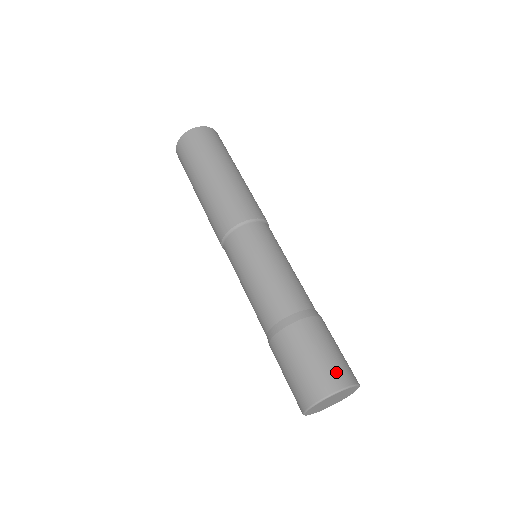
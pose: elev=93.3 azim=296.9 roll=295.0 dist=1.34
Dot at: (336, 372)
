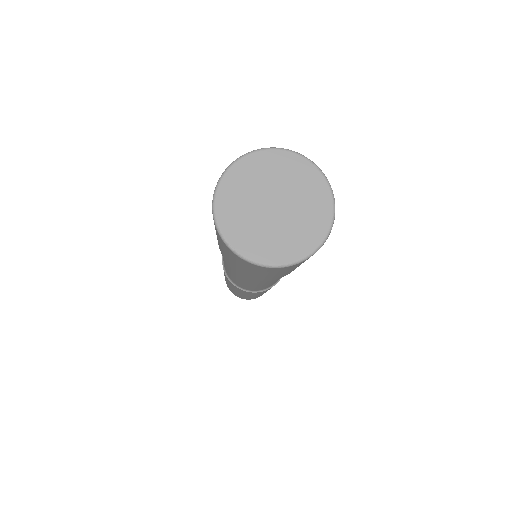
Dot at: occluded
